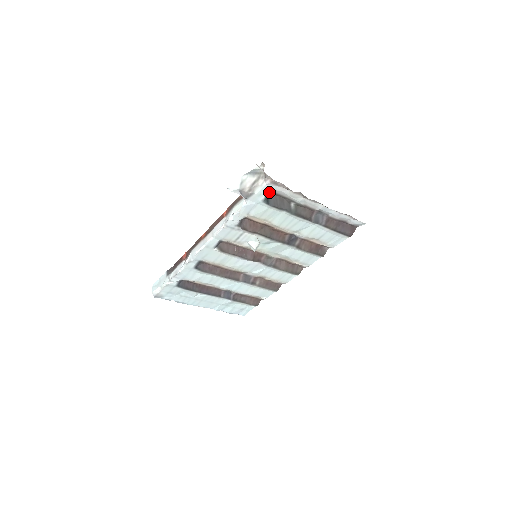
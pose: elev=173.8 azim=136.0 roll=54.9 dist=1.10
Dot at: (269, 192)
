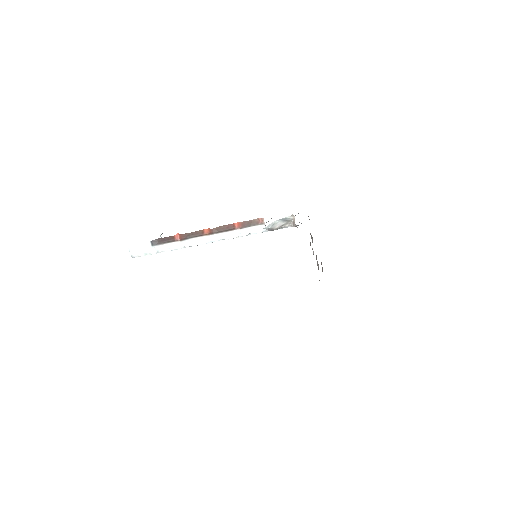
Dot at: occluded
